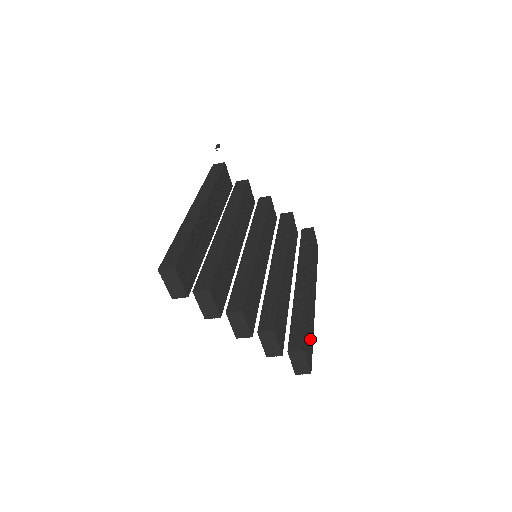
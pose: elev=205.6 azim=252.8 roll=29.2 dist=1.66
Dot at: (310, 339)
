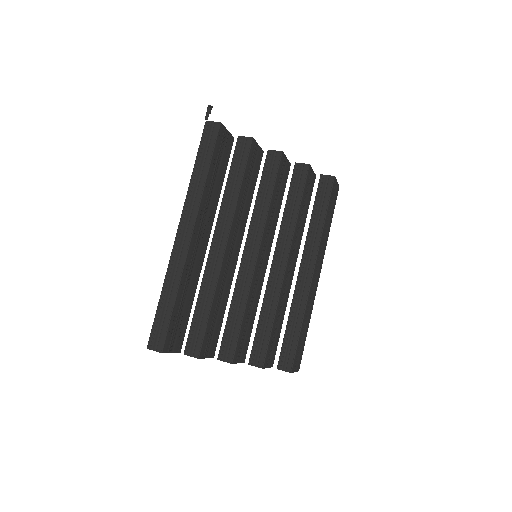
Dot at: (303, 341)
